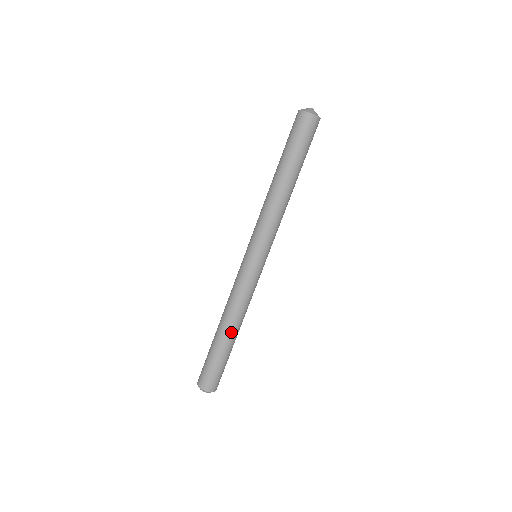
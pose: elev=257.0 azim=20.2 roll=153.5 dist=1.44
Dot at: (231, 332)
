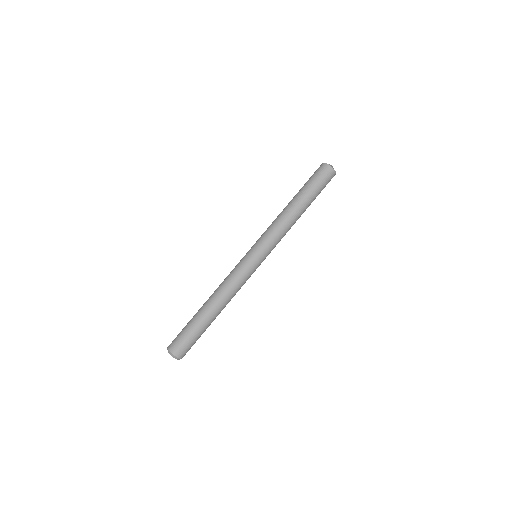
Dot at: (218, 311)
